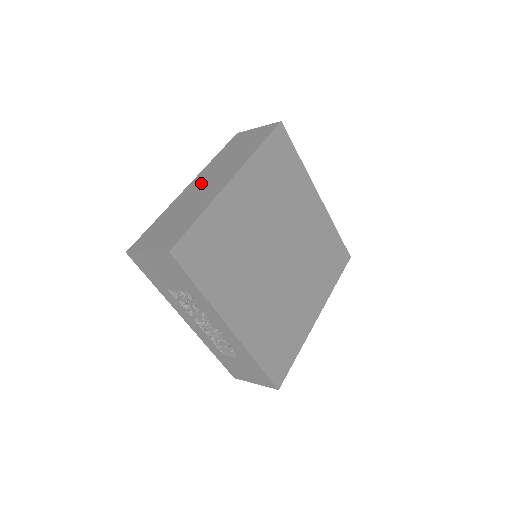
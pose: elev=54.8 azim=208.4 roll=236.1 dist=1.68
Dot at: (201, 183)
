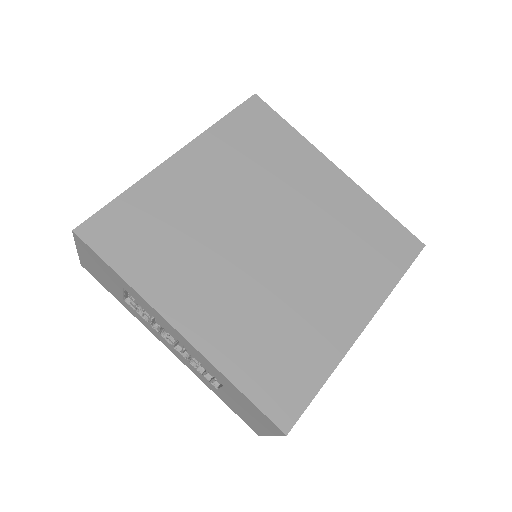
Dot at: occluded
